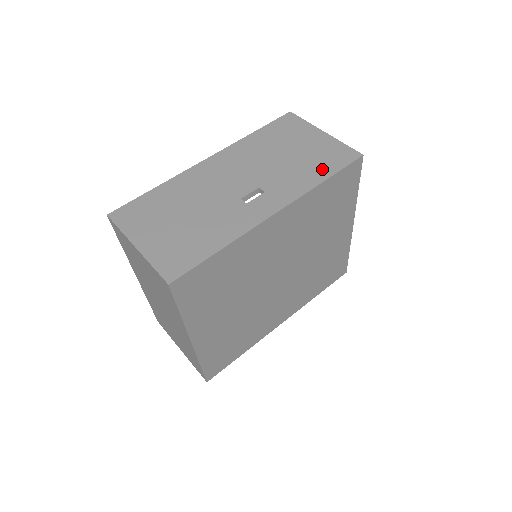
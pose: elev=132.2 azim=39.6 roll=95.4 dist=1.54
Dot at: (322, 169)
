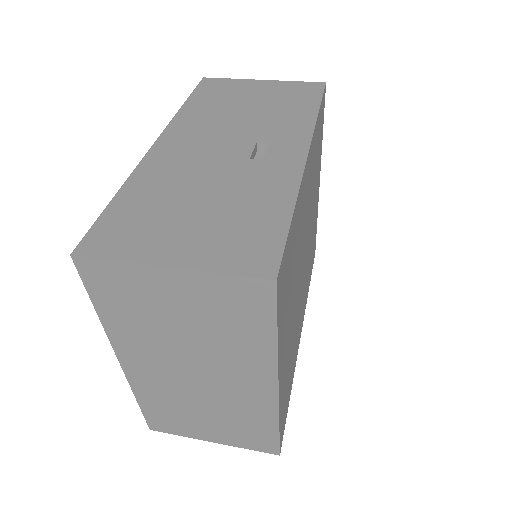
Dot at: (303, 104)
